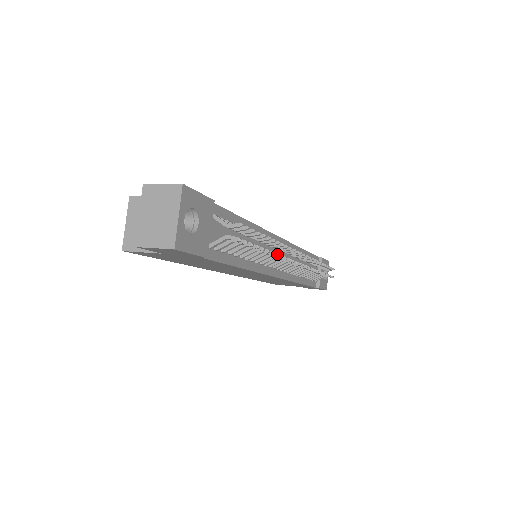
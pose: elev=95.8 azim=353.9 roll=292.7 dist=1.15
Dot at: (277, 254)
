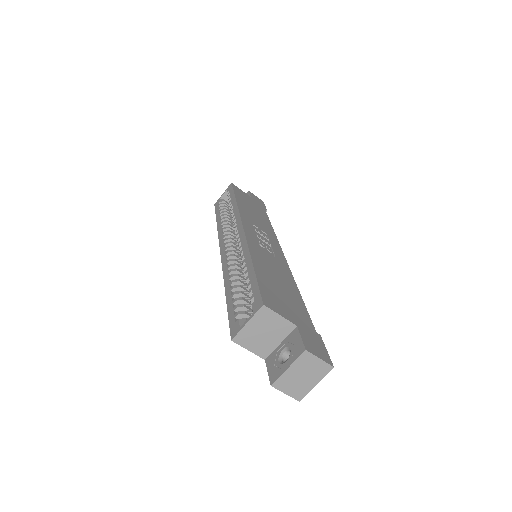
Dot at: occluded
